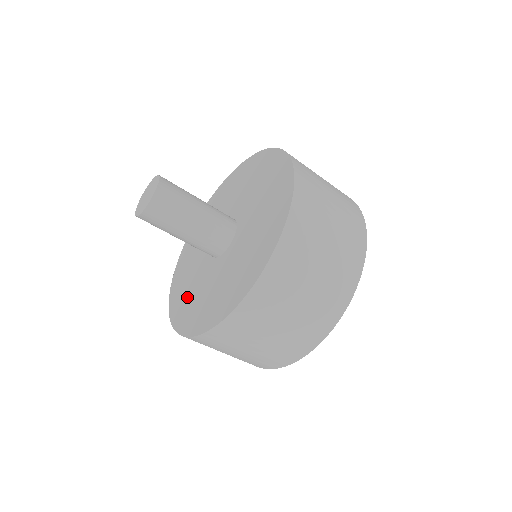
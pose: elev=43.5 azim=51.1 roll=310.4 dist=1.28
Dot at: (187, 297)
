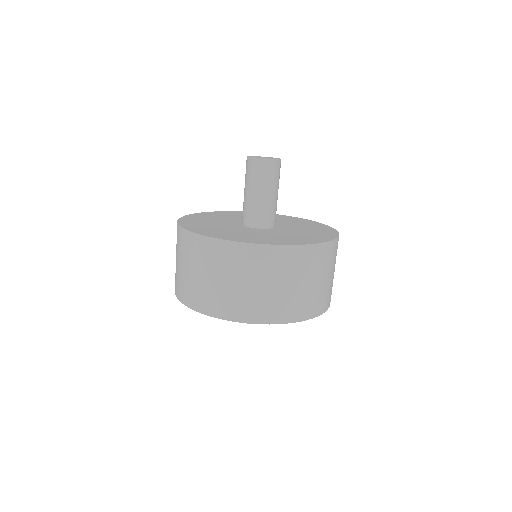
Dot at: (209, 218)
